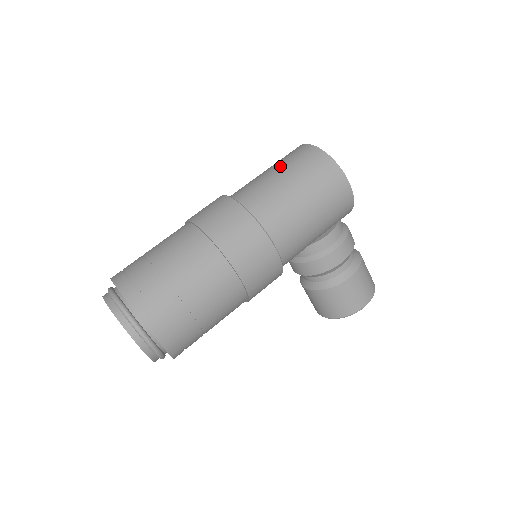
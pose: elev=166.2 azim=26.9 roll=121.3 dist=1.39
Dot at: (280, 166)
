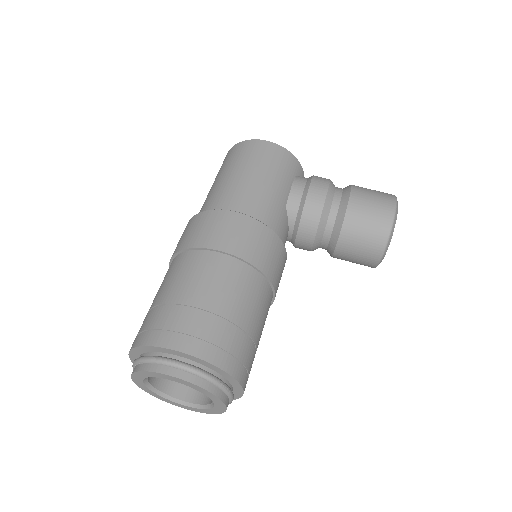
Dot at: occluded
